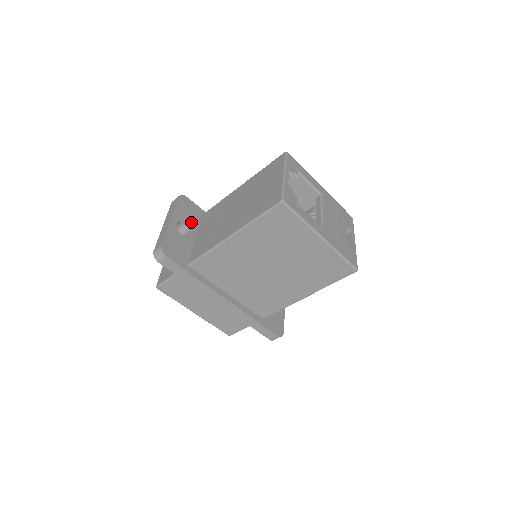
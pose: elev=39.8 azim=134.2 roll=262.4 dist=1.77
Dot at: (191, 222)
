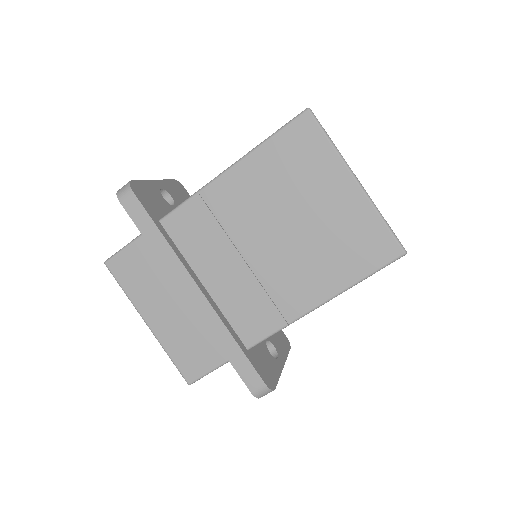
Dot at: occluded
